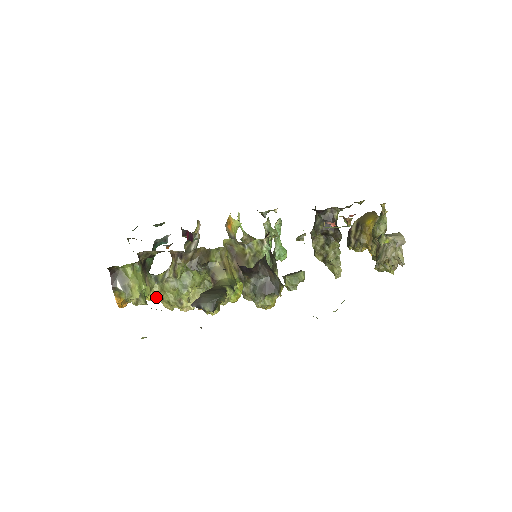
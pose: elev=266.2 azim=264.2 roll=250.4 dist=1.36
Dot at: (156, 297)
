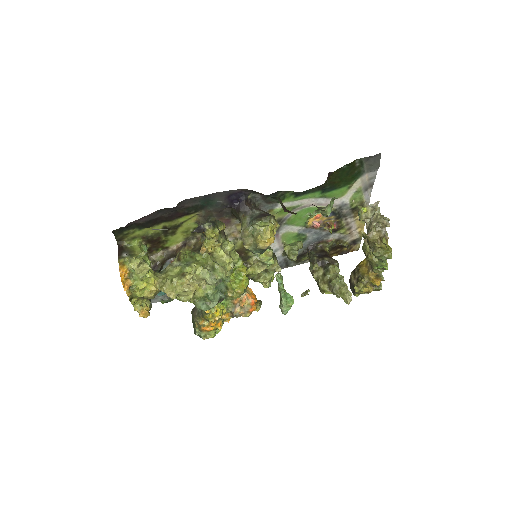
Dot at: (159, 286)
